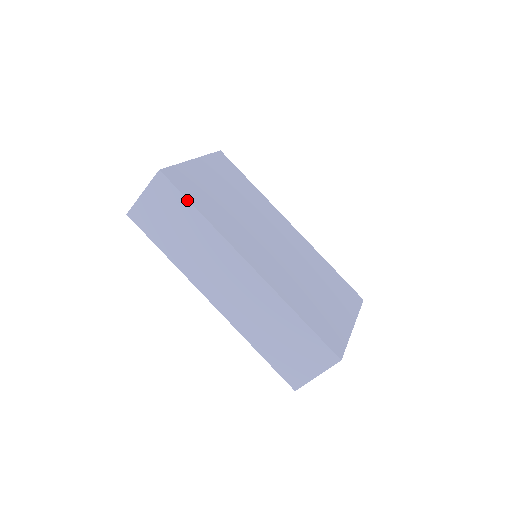
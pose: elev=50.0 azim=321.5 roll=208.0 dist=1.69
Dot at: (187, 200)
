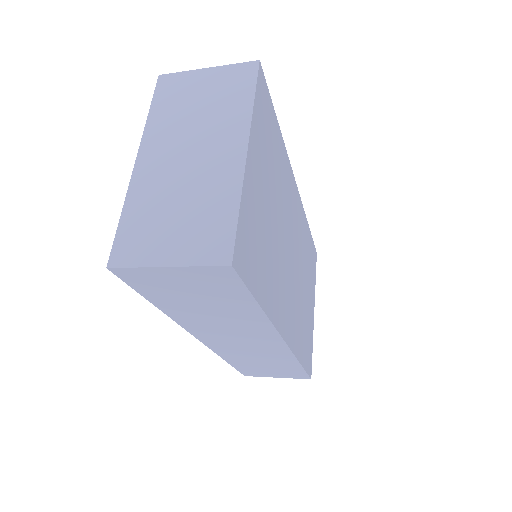
Dot at: (252, 297)
